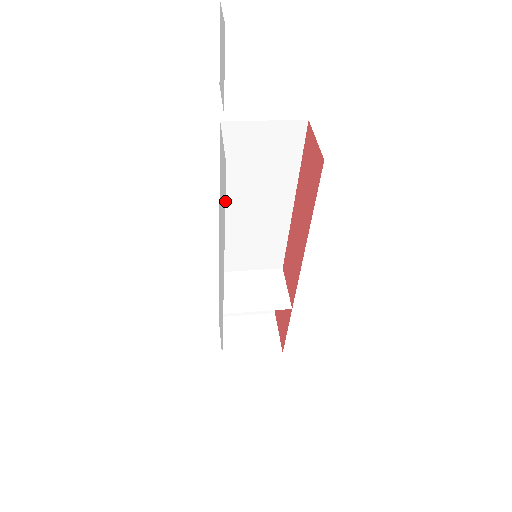
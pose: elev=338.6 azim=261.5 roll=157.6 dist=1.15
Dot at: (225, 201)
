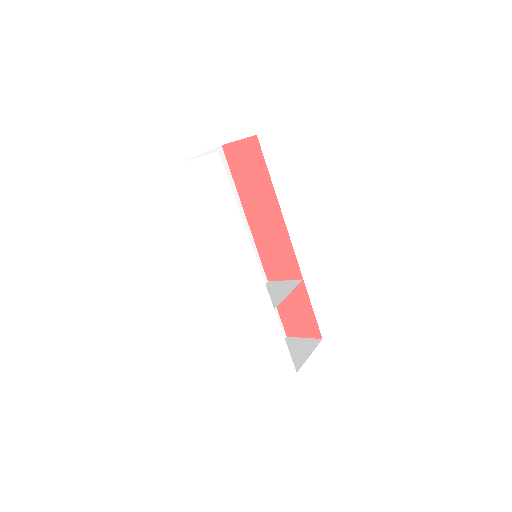
Dot at: (211, 231)
